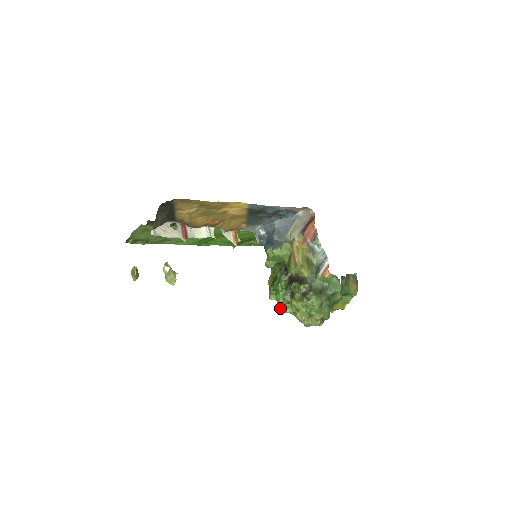
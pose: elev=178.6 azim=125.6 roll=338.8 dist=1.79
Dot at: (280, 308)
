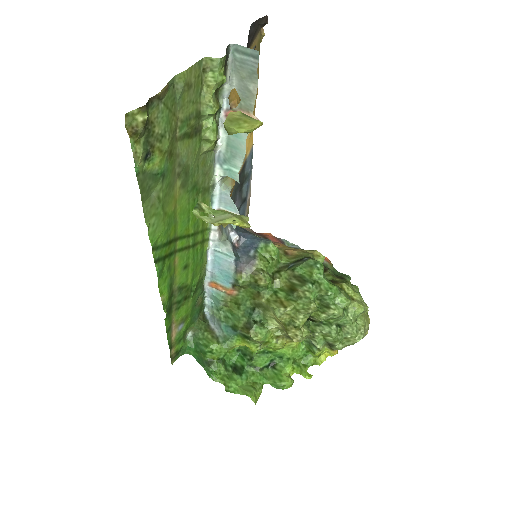
Dot at: (335, 308)
